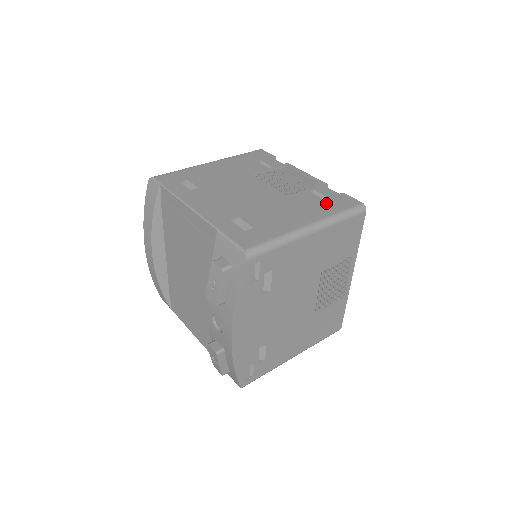
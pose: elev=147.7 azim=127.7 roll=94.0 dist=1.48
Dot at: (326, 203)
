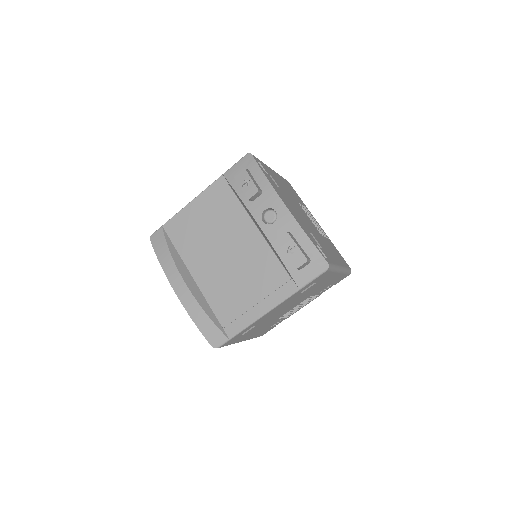
Dot at: occluded
